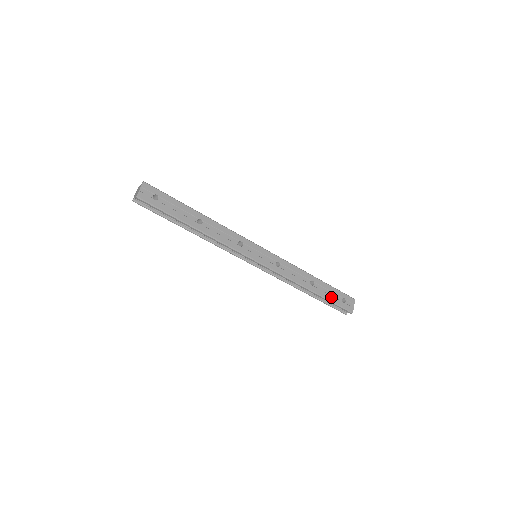
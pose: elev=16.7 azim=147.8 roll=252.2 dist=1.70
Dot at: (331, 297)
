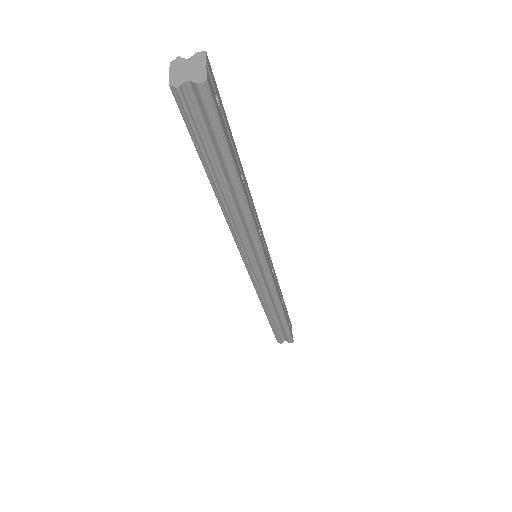
Dot at: (288, 322)
